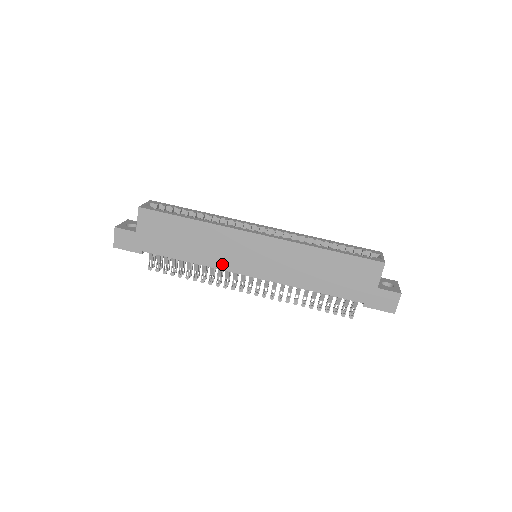
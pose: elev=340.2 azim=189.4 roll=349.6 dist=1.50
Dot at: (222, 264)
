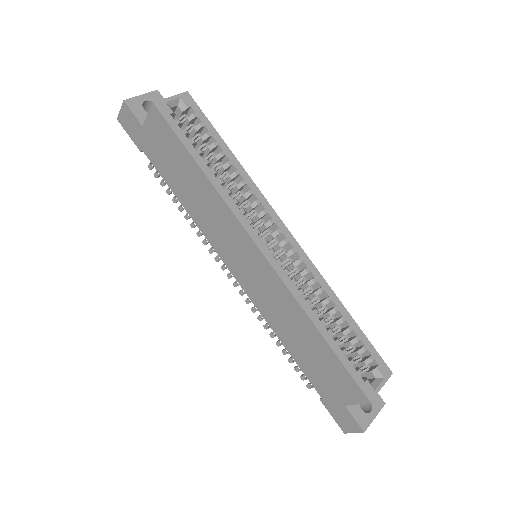
Dot at: (211, 237)
